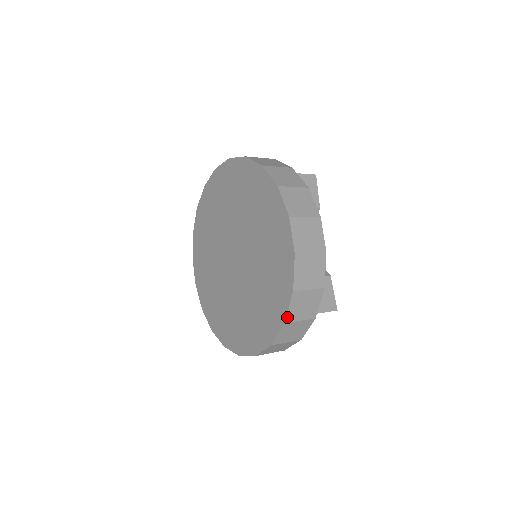
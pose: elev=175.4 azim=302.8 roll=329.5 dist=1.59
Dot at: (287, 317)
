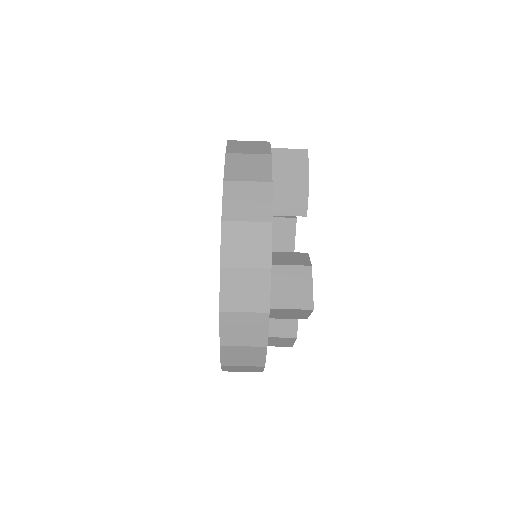
Dot at: (221, 303)
